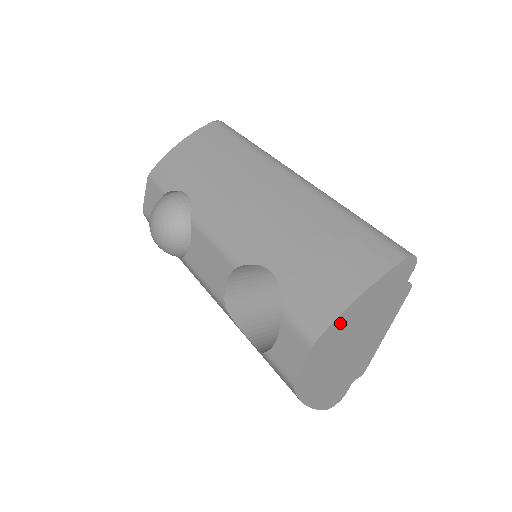
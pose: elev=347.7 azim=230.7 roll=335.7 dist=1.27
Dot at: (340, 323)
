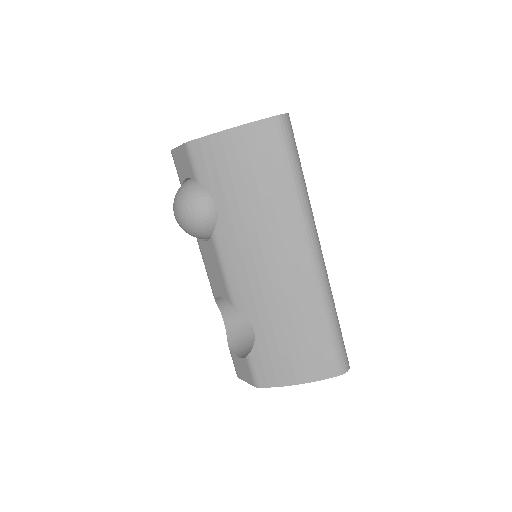
Dot at: occluded
